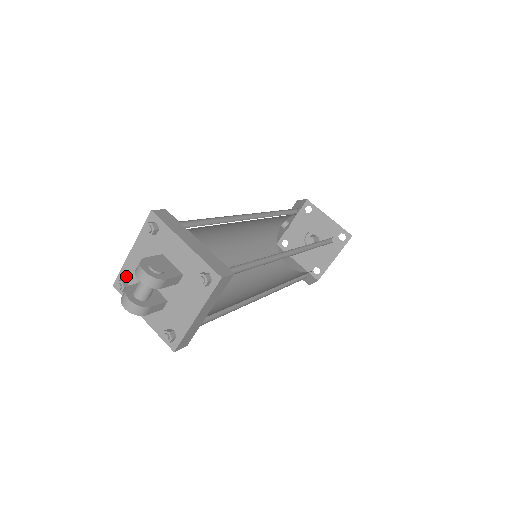
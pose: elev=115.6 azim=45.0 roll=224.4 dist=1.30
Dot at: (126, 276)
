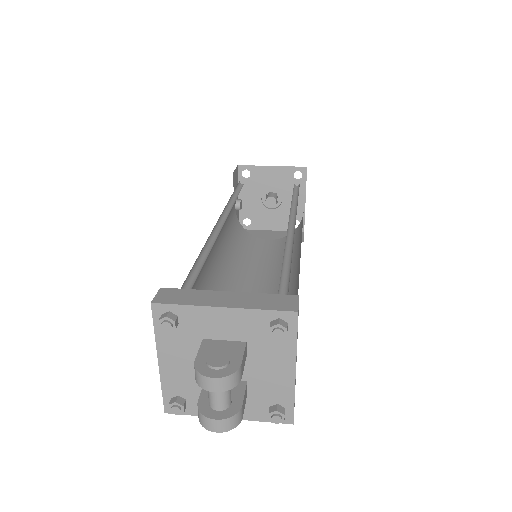
Dot at: (174, 392)
